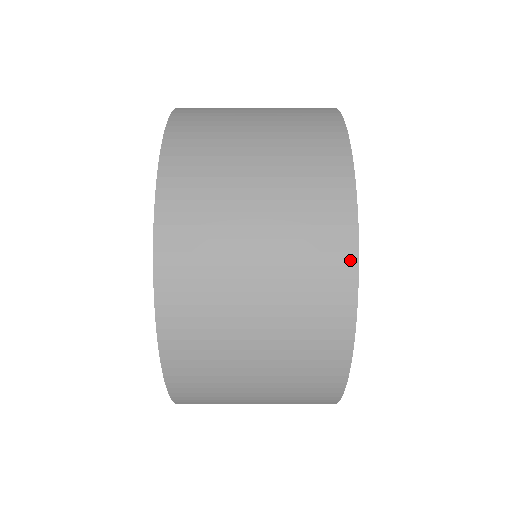
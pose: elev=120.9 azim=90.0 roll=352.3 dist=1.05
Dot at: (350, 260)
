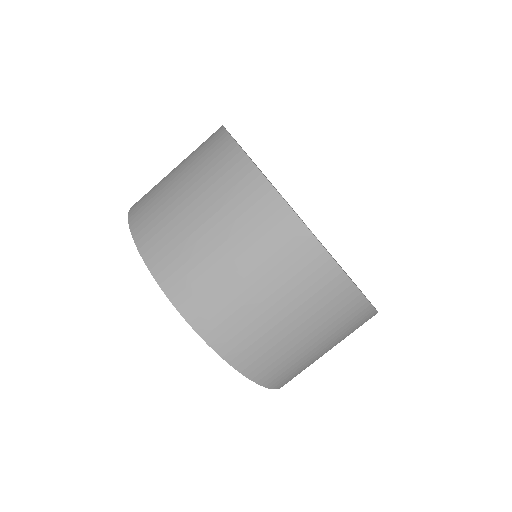
Dot at: (359, 299)
